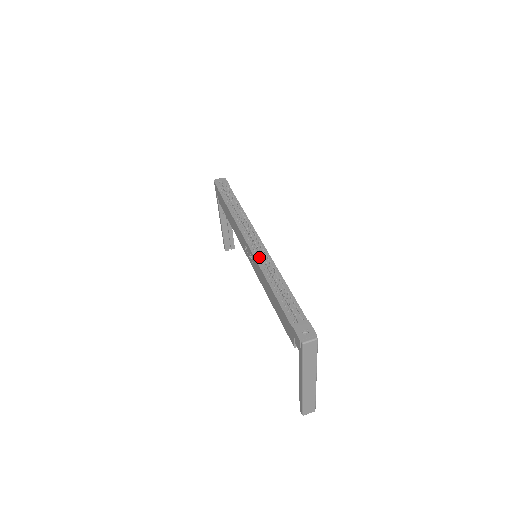
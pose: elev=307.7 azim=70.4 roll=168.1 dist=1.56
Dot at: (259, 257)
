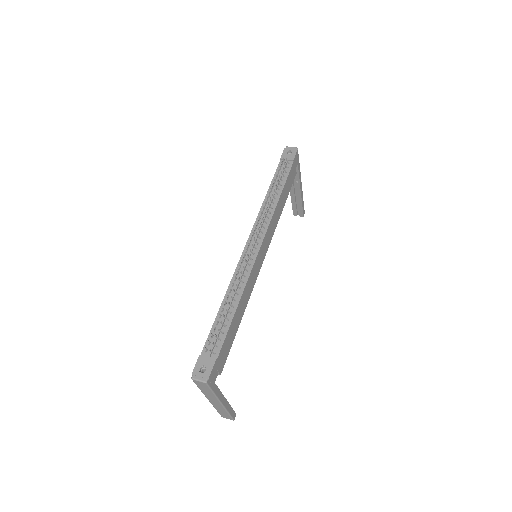
Dot at: (242, 264)
